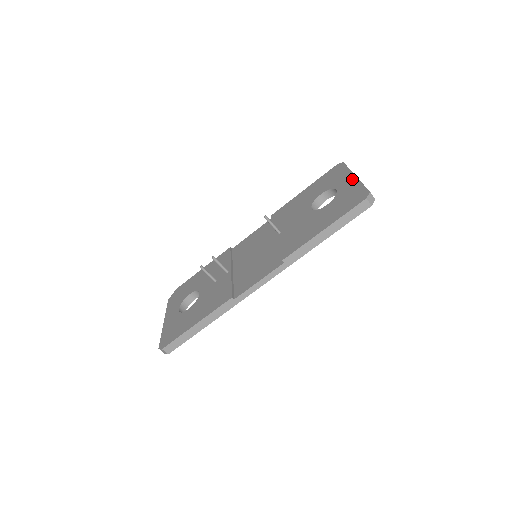
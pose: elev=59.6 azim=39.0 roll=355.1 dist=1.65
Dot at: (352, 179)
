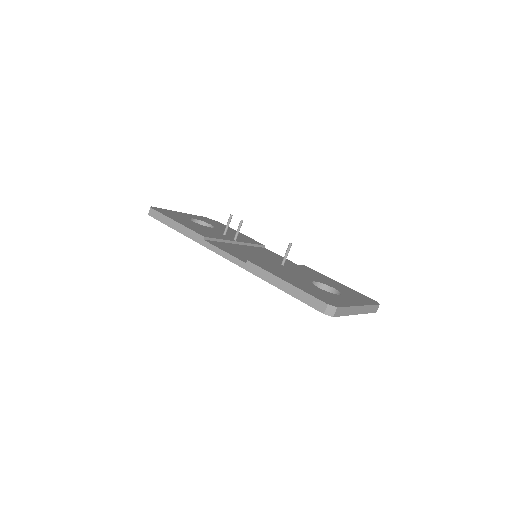
Dot at: (355, 303)
